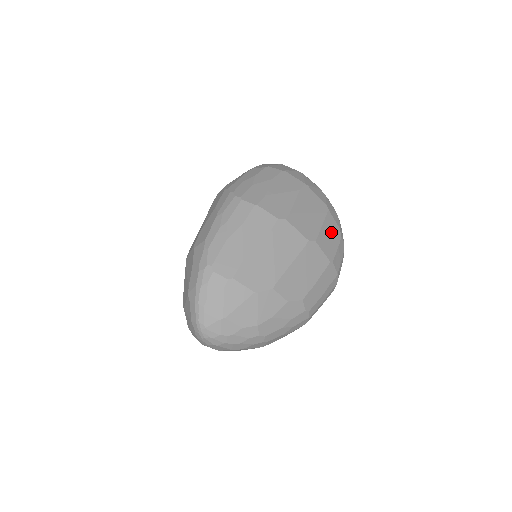
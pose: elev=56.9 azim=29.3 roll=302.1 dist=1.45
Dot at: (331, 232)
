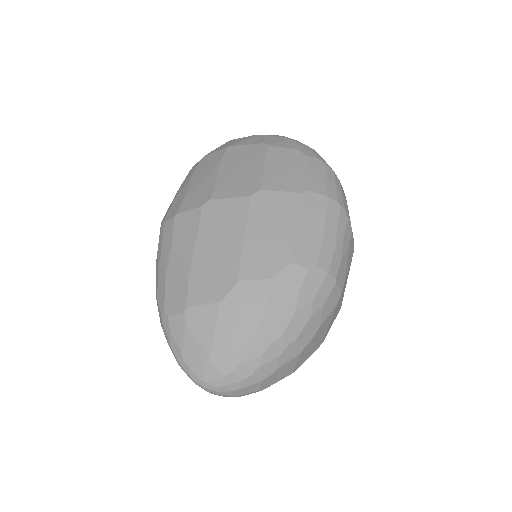
Dot at: (284, 163)
